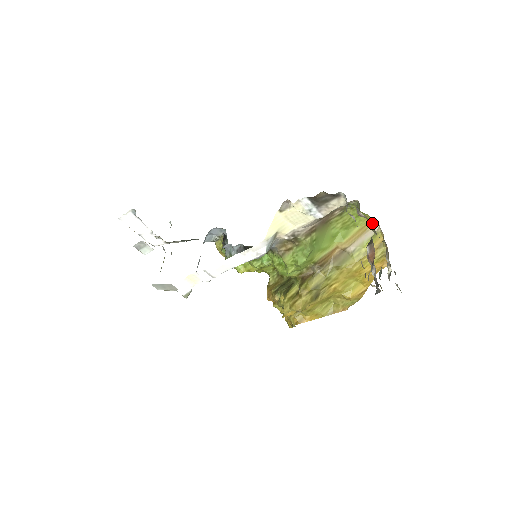
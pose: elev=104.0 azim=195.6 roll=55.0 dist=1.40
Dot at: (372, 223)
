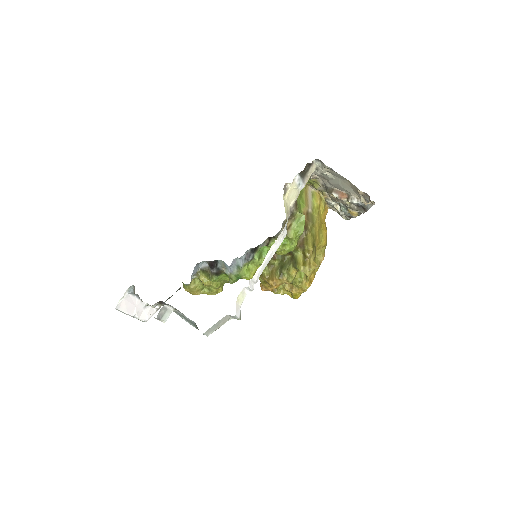
Dot at: (306, 188)
